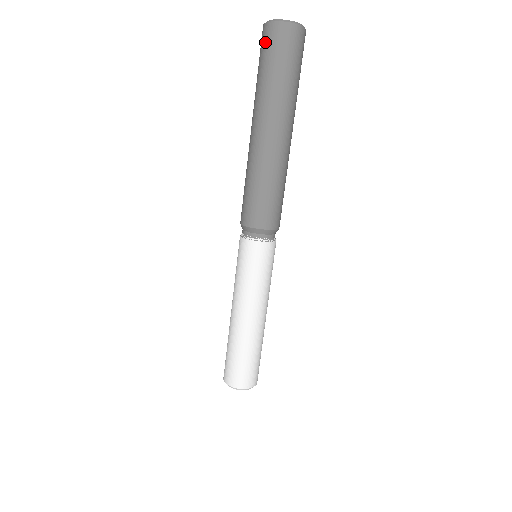
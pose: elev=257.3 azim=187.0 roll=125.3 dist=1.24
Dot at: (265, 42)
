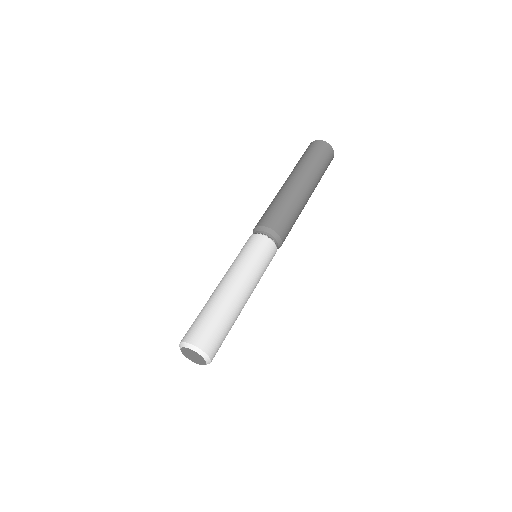
Dot at: occluded
